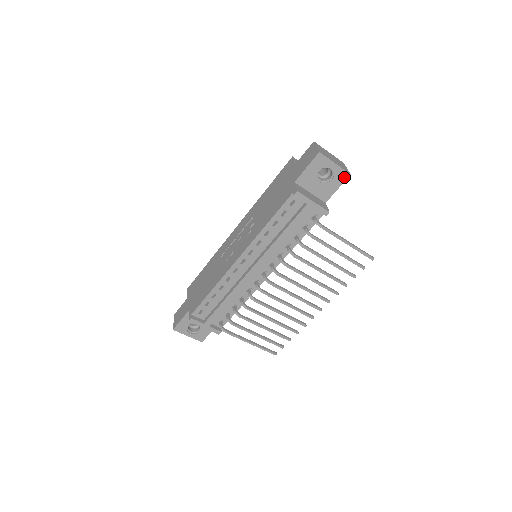
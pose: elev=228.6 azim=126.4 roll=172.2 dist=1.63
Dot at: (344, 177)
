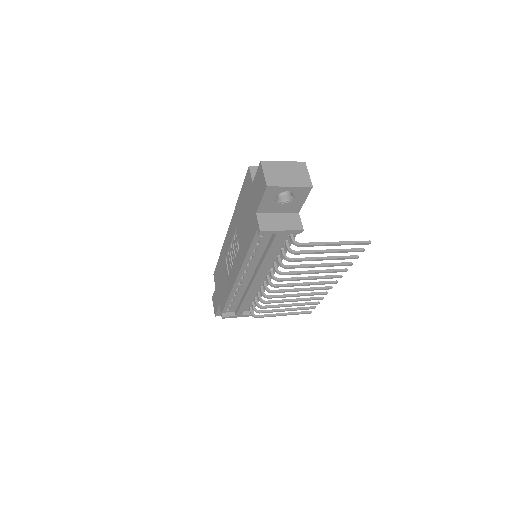
Dot at: (306, 191)
